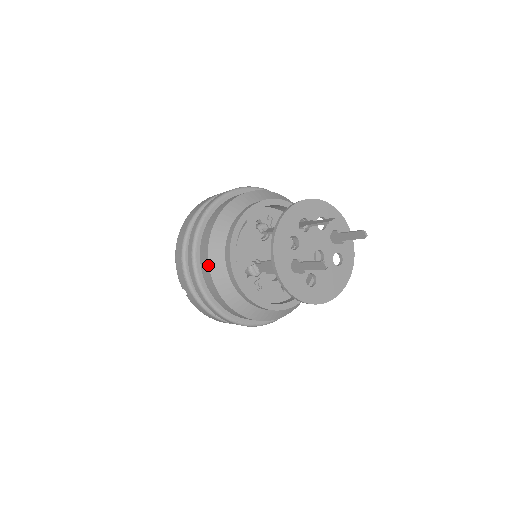
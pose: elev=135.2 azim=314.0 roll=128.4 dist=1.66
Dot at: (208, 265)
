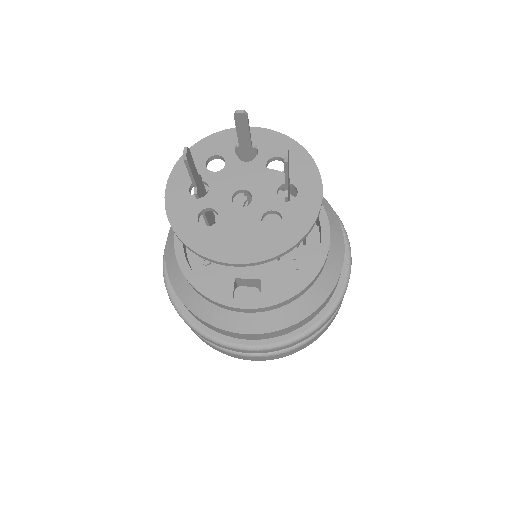
Dot at: occluded
